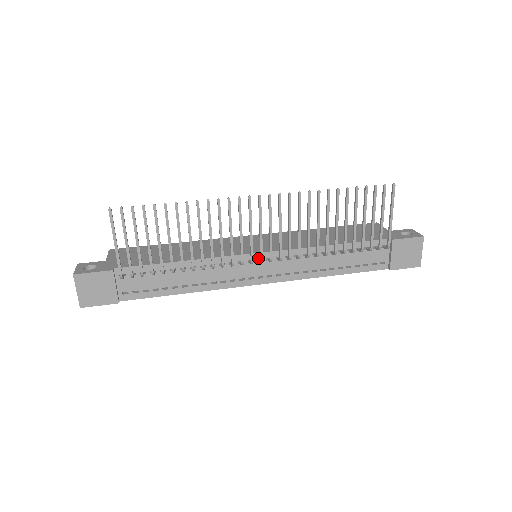
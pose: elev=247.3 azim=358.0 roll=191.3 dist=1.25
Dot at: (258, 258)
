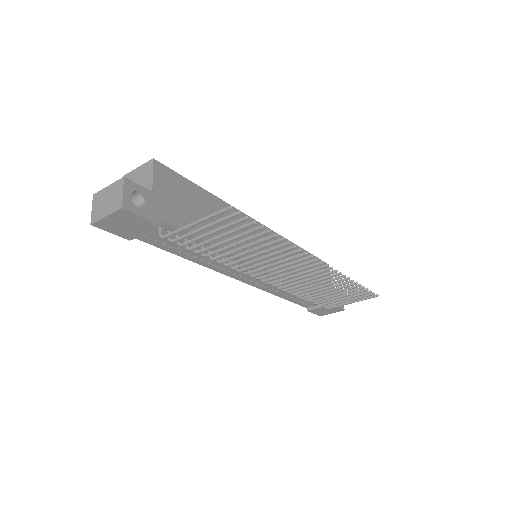
Dot at: occluded
